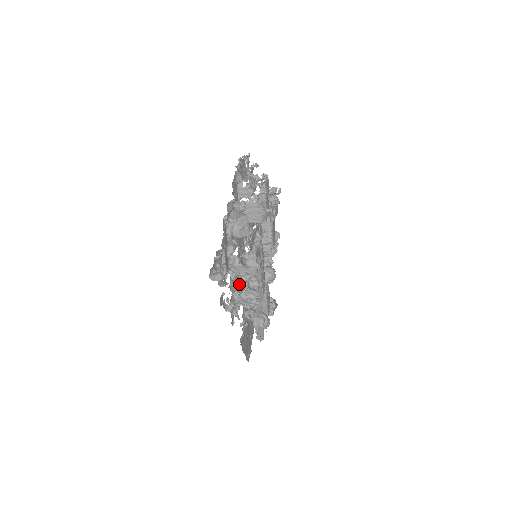
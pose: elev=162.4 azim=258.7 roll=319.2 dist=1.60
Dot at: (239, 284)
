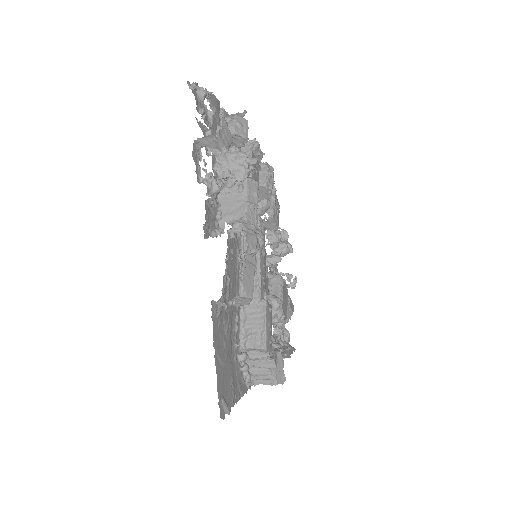
Dot at: occluded
